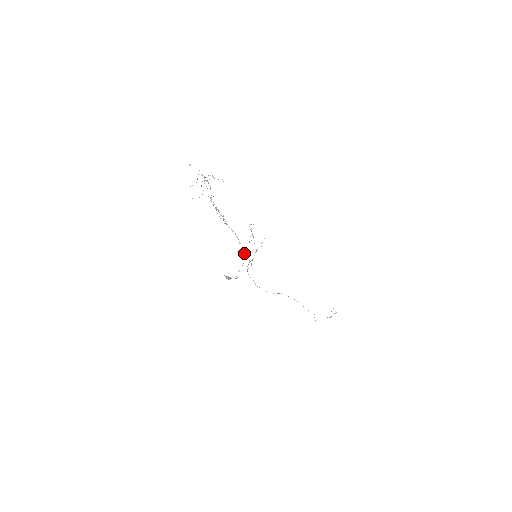
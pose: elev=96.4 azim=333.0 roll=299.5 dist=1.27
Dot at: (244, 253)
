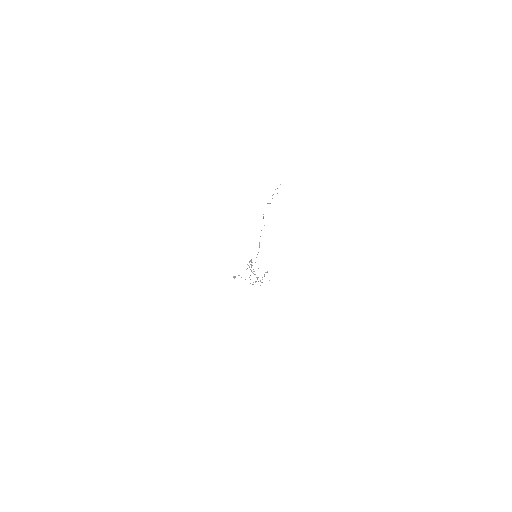
Dot at: occluded
